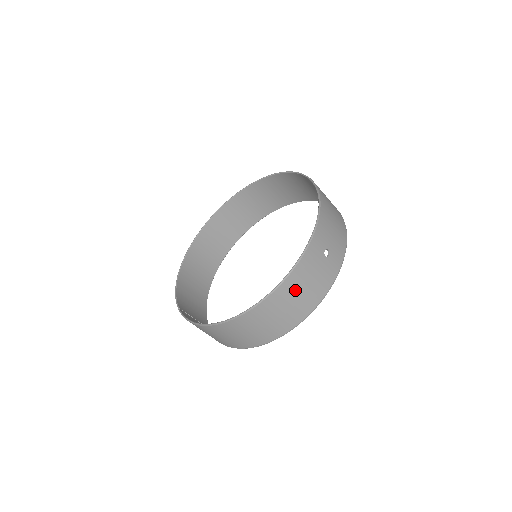
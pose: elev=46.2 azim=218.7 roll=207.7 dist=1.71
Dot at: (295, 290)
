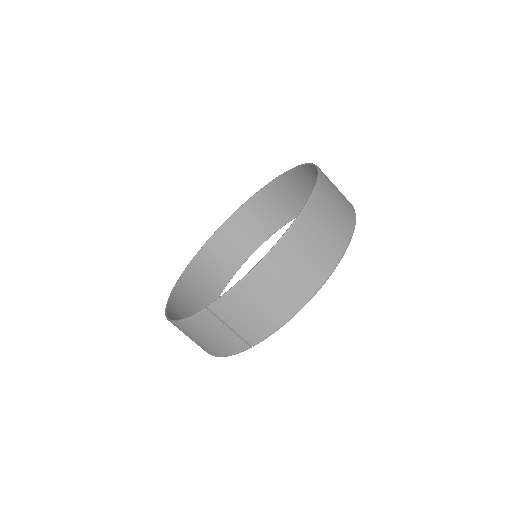
Dot at: (332, 190)
